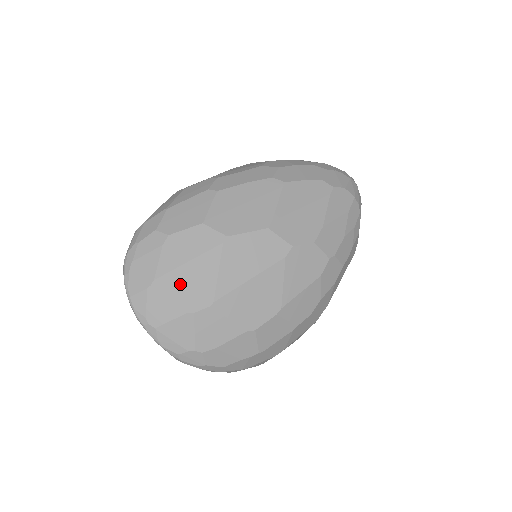
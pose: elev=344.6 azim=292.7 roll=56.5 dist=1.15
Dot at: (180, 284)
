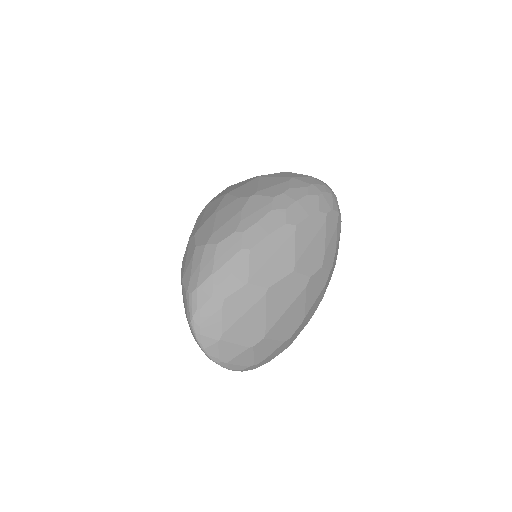
Dot at: (241, 331)
